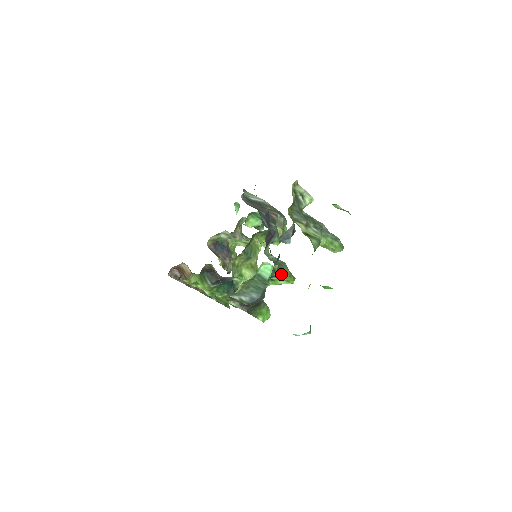
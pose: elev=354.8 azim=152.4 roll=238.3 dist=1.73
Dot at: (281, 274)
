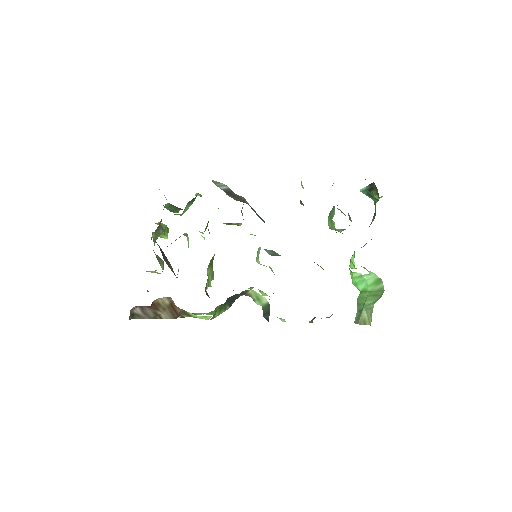
Dot at: occluded
